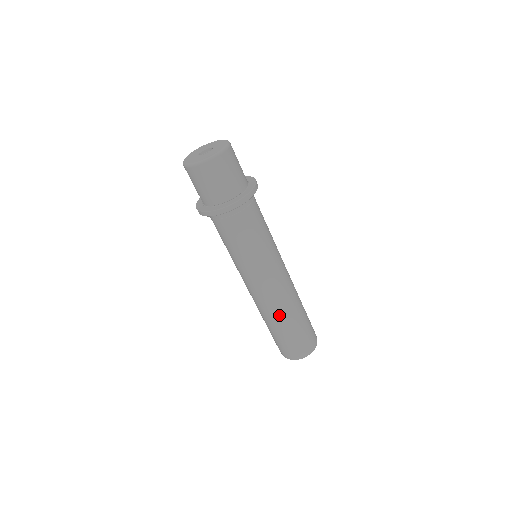
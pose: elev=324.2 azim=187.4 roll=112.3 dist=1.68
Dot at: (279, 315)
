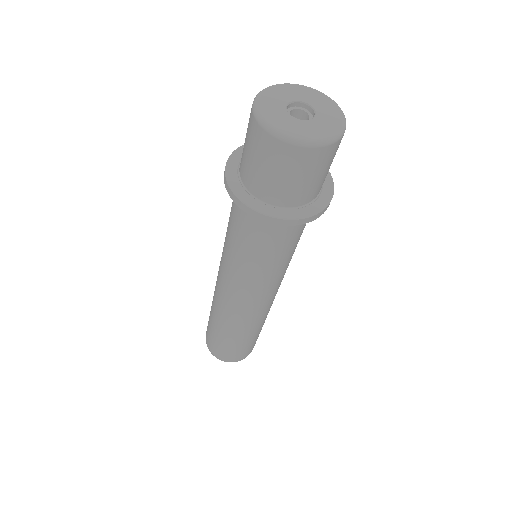
Dot at: (264, 319)
